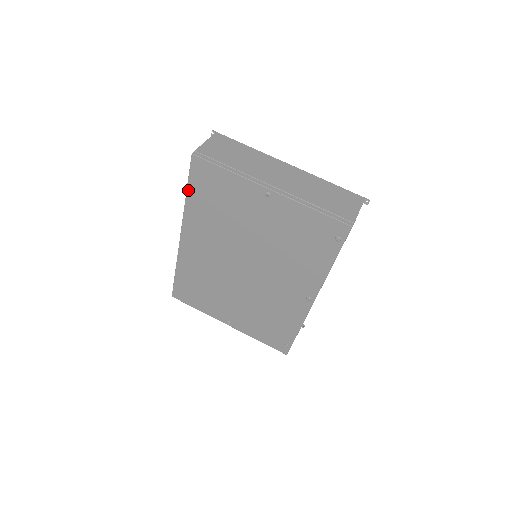
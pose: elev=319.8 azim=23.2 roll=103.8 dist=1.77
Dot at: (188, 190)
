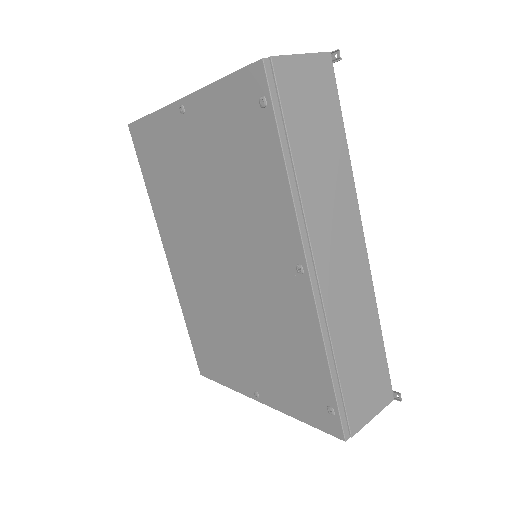
Dot at: (145, 179)
